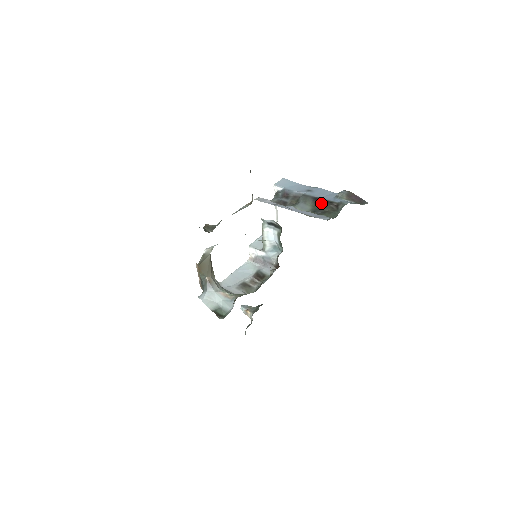
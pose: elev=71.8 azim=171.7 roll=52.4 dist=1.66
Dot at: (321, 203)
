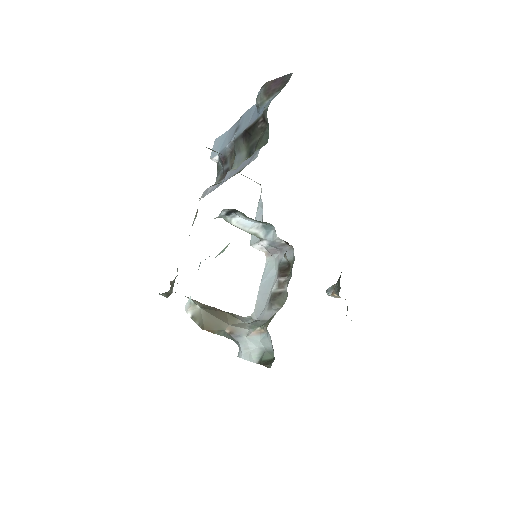
Dot at: (250, 135)
